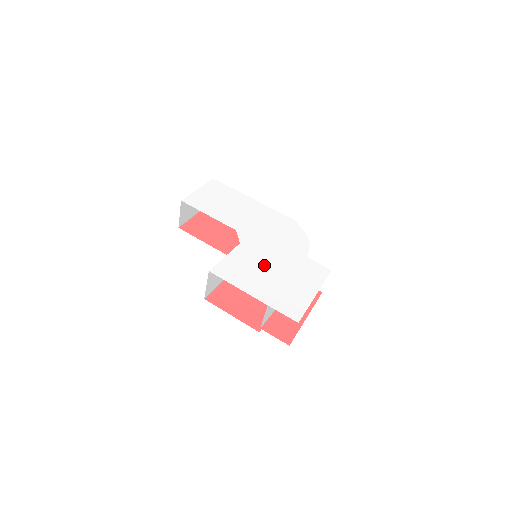
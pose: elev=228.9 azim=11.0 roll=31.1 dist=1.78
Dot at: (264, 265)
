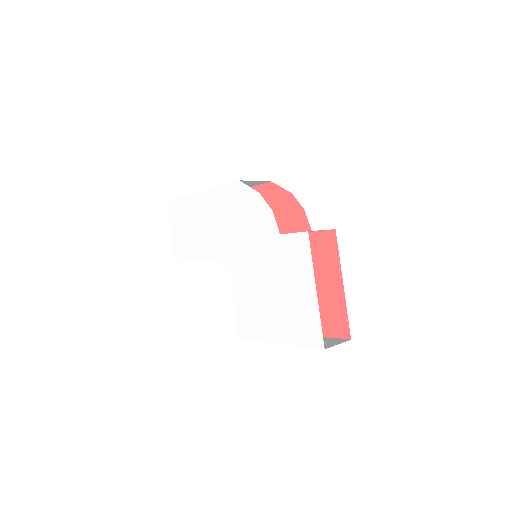
Dot at: (260, 289)
